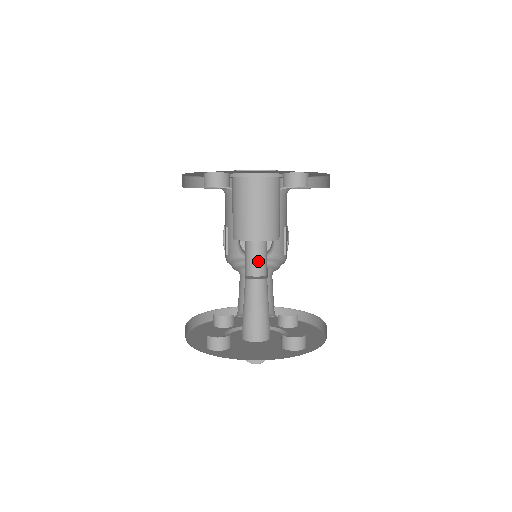
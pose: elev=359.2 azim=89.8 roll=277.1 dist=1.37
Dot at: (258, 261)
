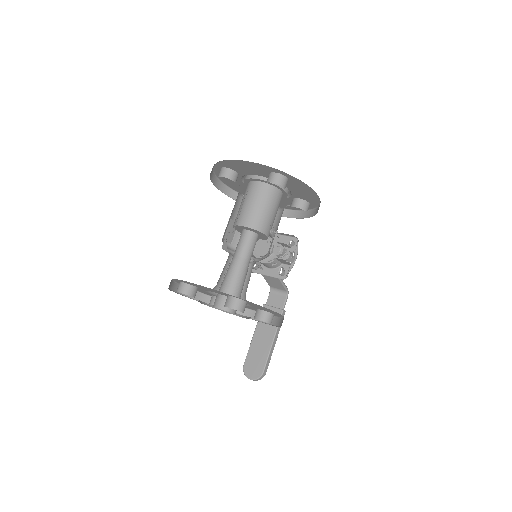
Dot at: (243, 246)
